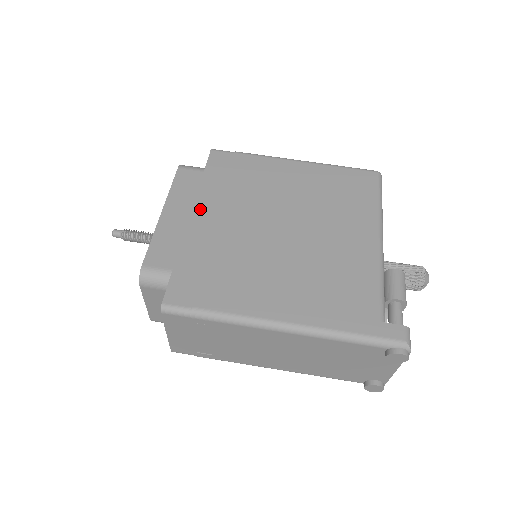
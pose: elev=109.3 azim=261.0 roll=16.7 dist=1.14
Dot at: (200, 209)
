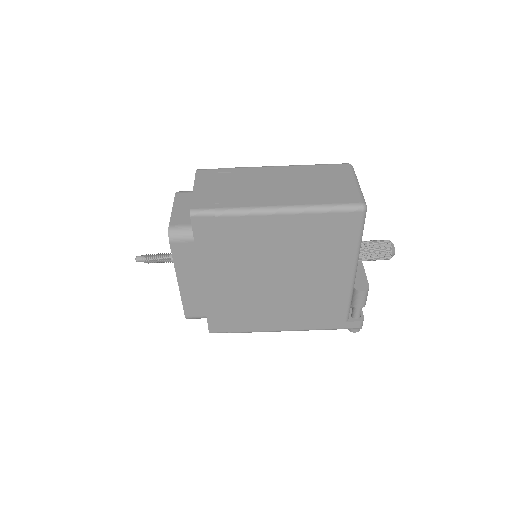
Dot at: (206, 275)
